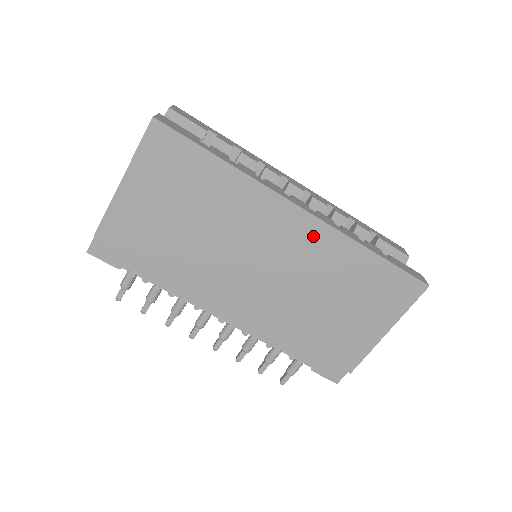
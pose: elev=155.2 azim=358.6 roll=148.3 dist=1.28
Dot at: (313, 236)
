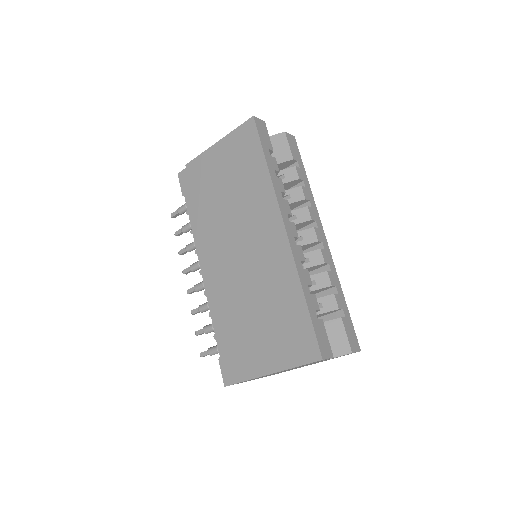
Dot at: (279, 253)
